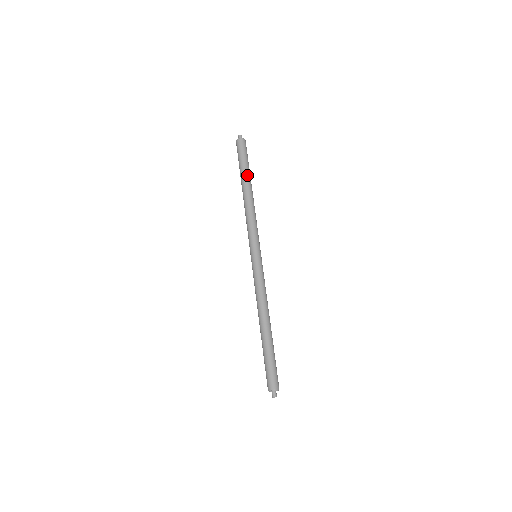
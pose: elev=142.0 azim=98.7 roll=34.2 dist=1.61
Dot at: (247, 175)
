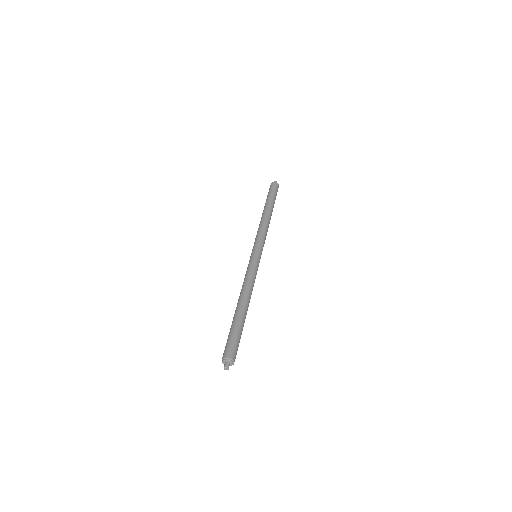
Dot at: (270, 203)
